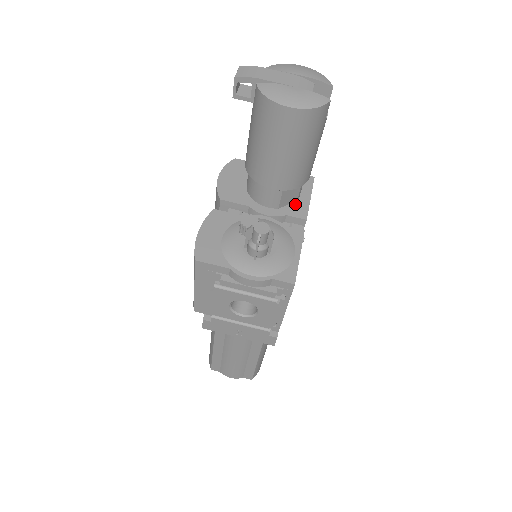
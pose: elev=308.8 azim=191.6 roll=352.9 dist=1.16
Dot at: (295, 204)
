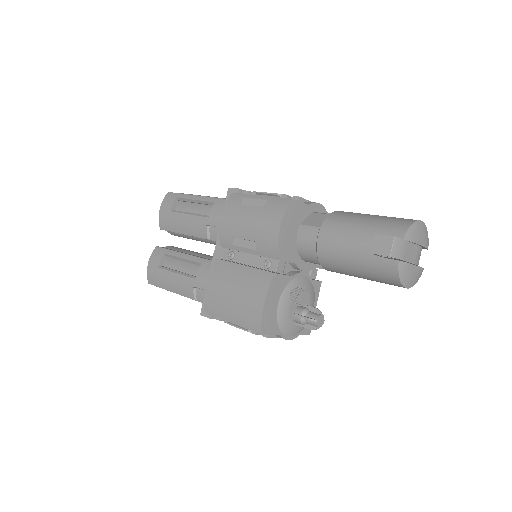
Dot at: occluded
